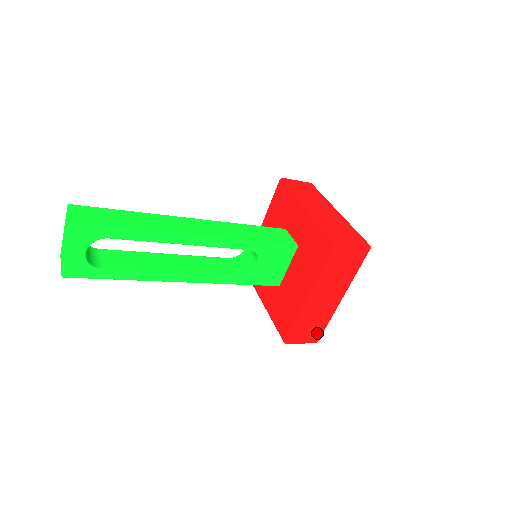
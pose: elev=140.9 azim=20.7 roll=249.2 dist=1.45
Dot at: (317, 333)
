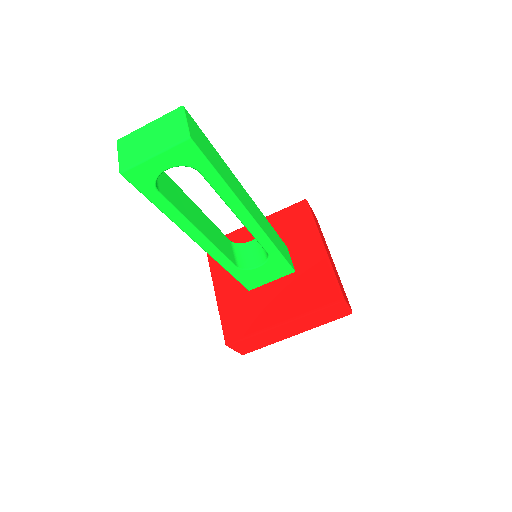
Dot at: (252, 349)
